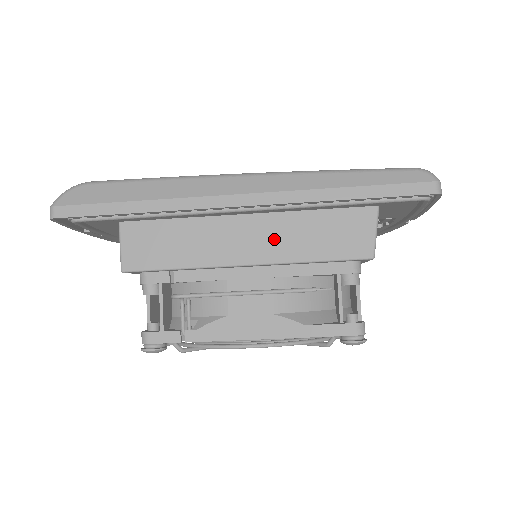
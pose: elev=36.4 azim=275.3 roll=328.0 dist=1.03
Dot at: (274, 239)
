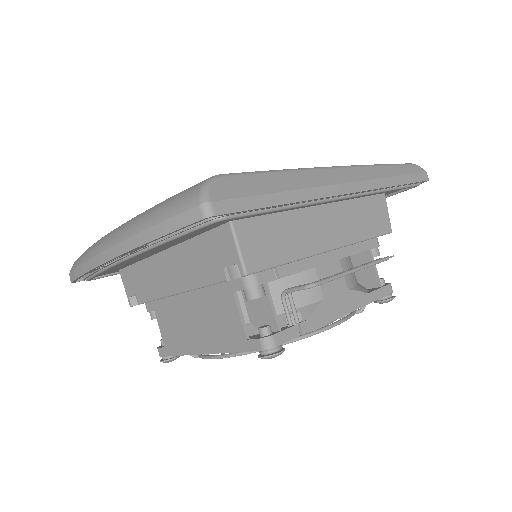
Dot at: (343, 224)
